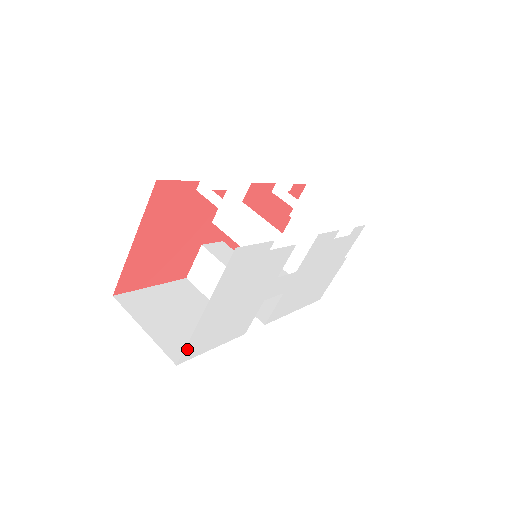
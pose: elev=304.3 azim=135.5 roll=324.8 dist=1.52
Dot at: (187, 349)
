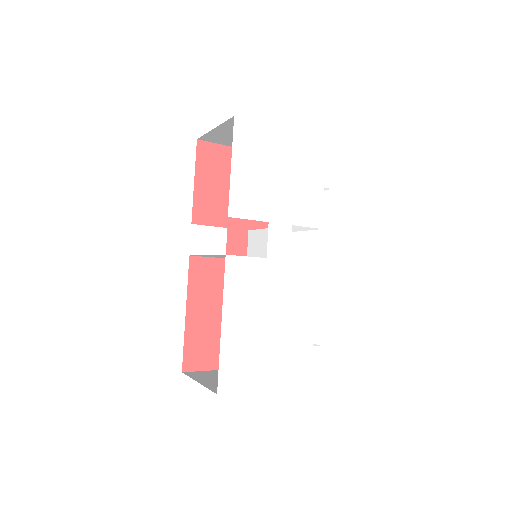
Dot at: (249, 125)
